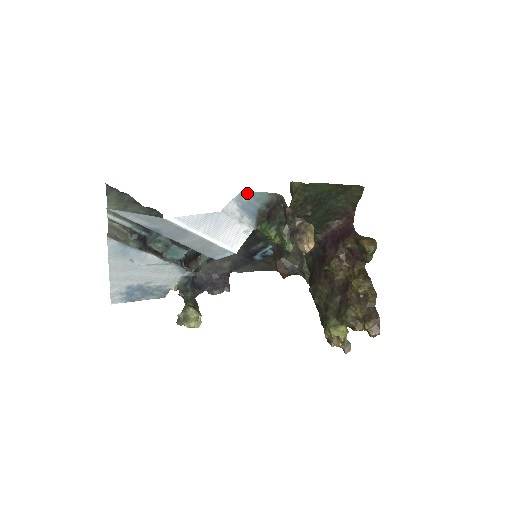
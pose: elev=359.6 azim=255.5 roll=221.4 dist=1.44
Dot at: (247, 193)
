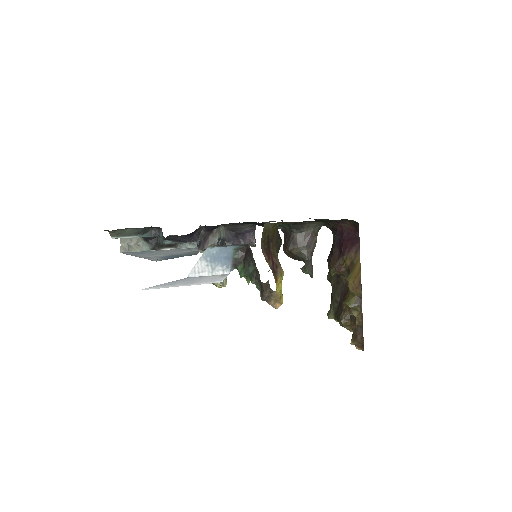
Dot at: (215, 246)
